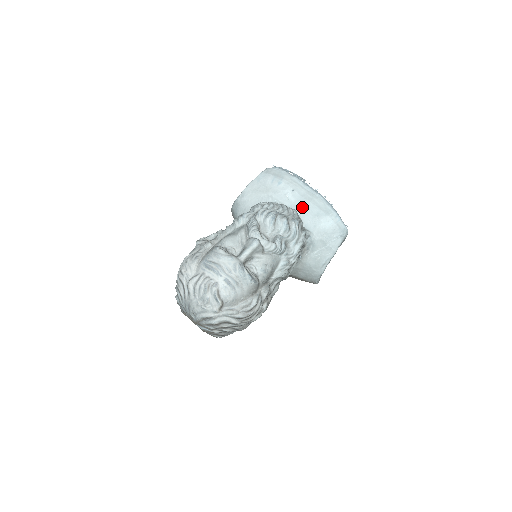
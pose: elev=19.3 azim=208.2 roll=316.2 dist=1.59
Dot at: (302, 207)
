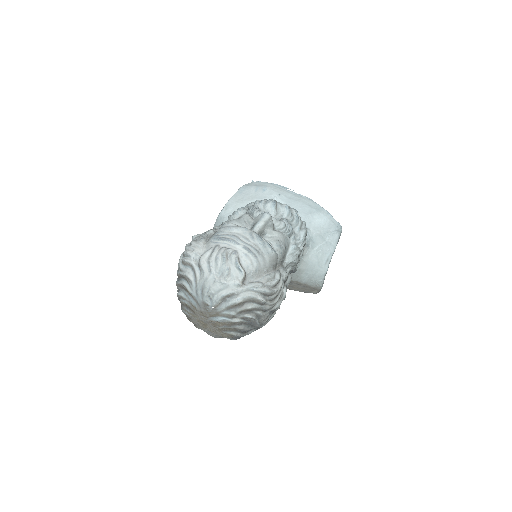
Dot at: (292, 207)
